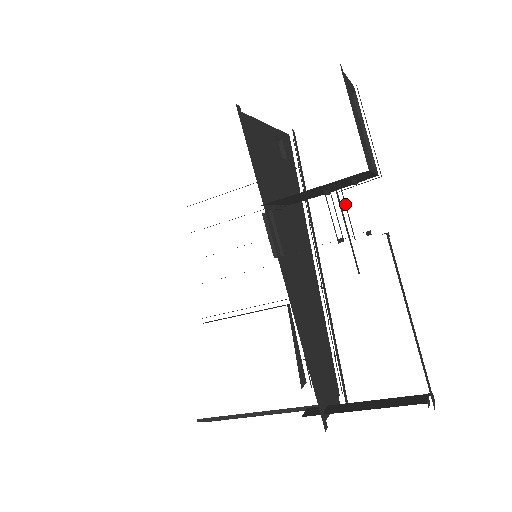
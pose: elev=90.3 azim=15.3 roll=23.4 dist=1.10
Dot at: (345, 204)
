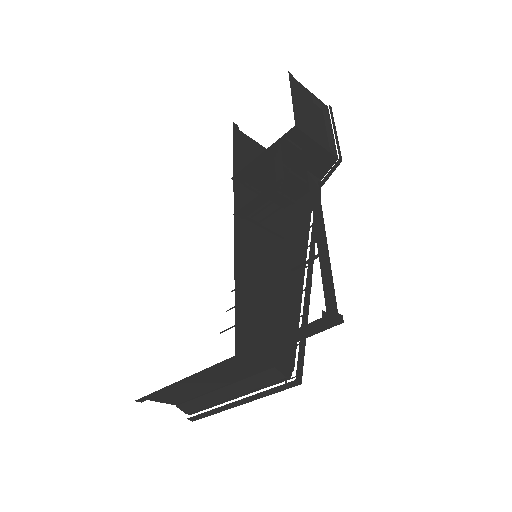
Dot at: (281, 157)
